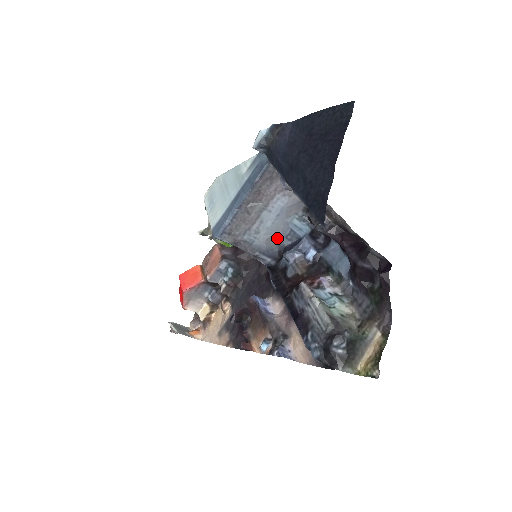
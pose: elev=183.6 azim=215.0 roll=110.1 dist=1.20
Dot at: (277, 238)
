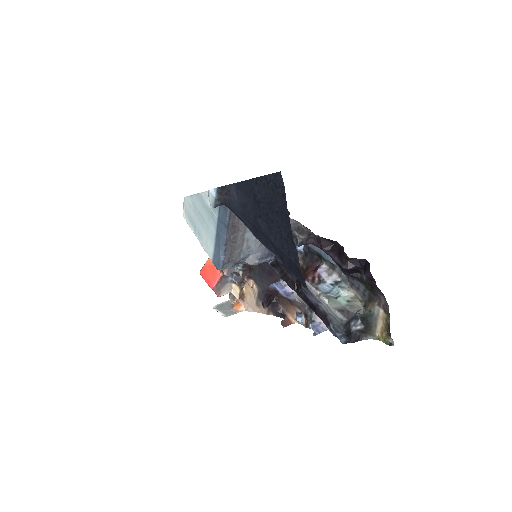
Dot at: occluded
